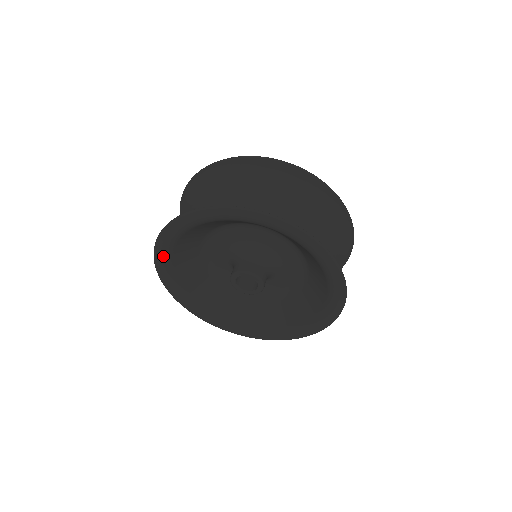
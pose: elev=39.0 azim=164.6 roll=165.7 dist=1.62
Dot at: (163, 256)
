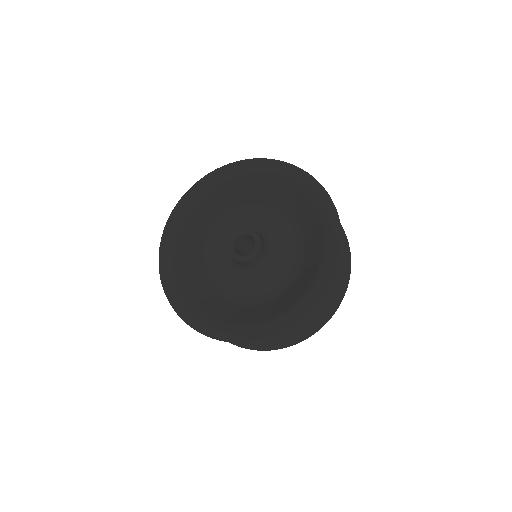
Dot at: (192, 196)
